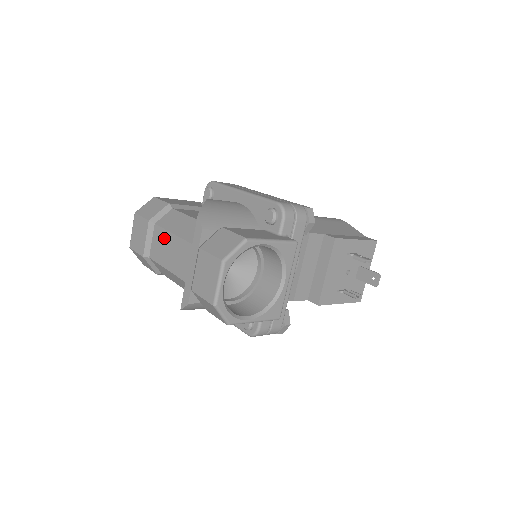
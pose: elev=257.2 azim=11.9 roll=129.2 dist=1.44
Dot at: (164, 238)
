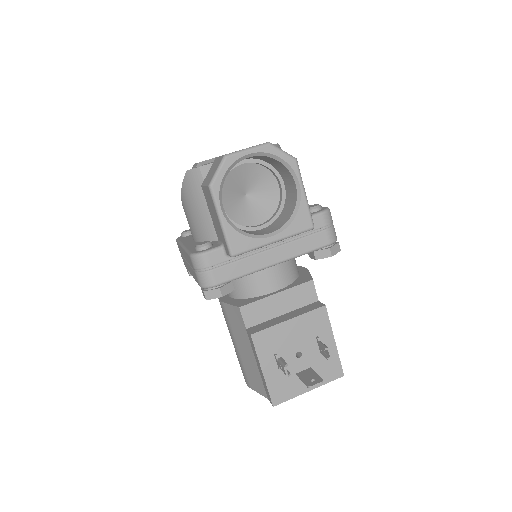
Dot at: occluded
